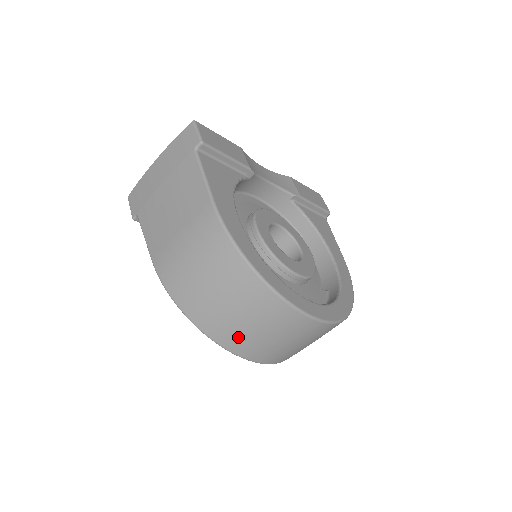
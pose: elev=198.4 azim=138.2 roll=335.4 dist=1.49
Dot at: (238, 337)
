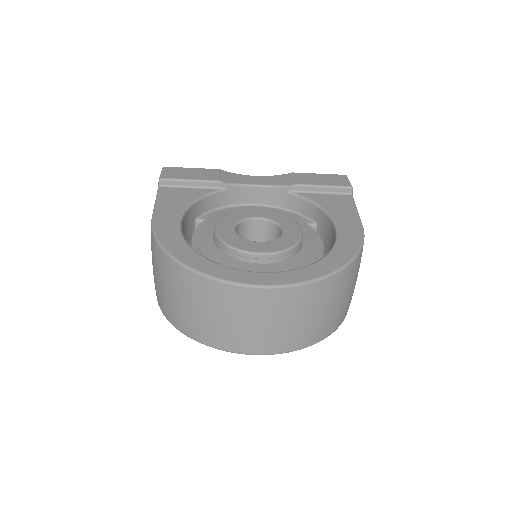
Dot at: (203, 328)
